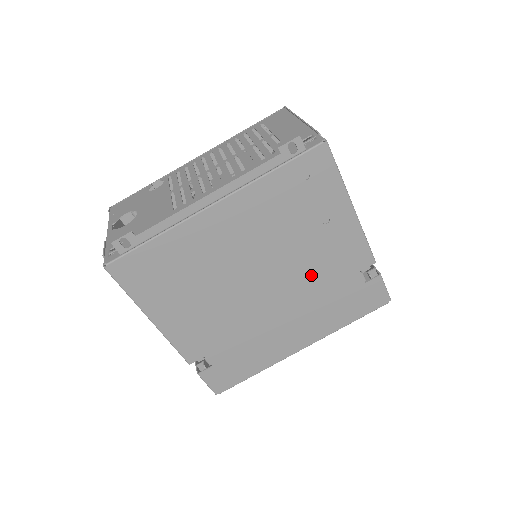
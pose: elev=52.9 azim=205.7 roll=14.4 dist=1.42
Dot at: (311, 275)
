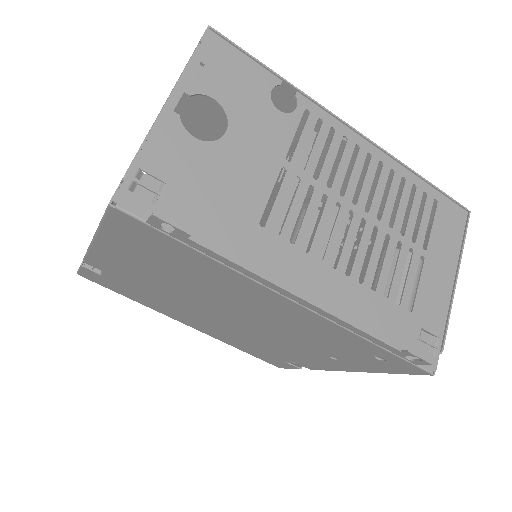
Dot at: (266, 341)
